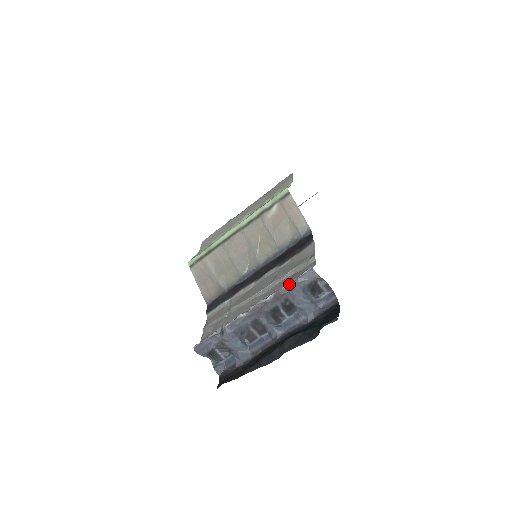
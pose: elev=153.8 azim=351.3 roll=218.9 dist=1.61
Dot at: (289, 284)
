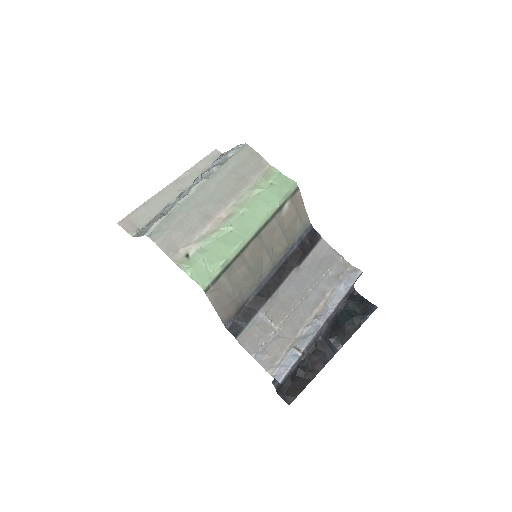
Dot at: (349, 290)
